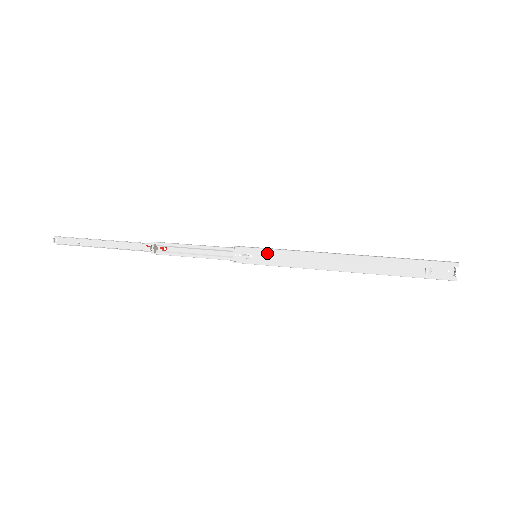
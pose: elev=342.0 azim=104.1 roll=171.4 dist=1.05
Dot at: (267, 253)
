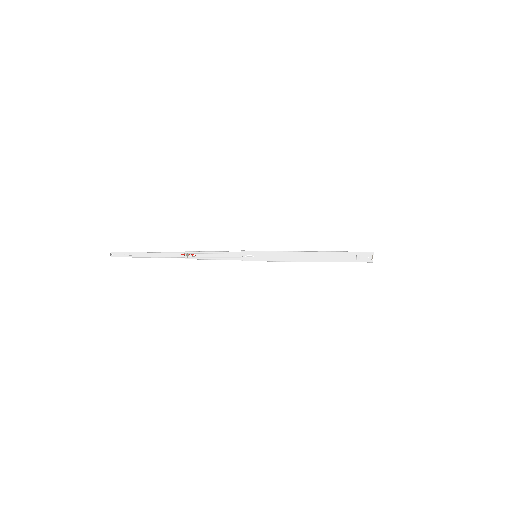
Dot at: (263, 254)
